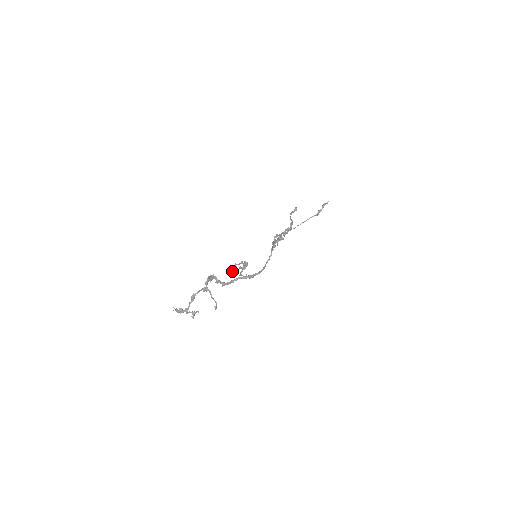
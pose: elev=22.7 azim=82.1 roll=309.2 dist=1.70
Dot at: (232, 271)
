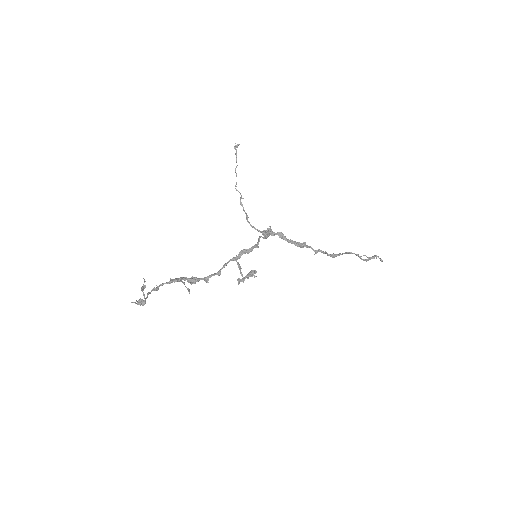
Dot at: (238, 284)
